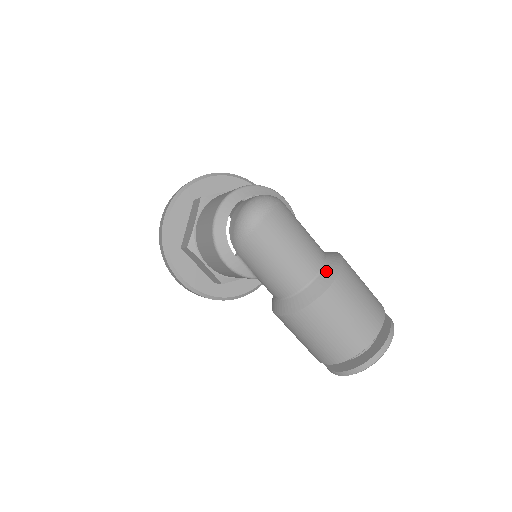
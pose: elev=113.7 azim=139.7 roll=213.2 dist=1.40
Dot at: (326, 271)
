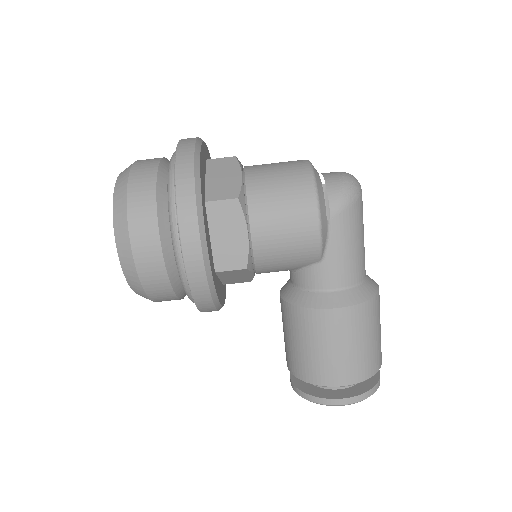
Dot at: occluded
